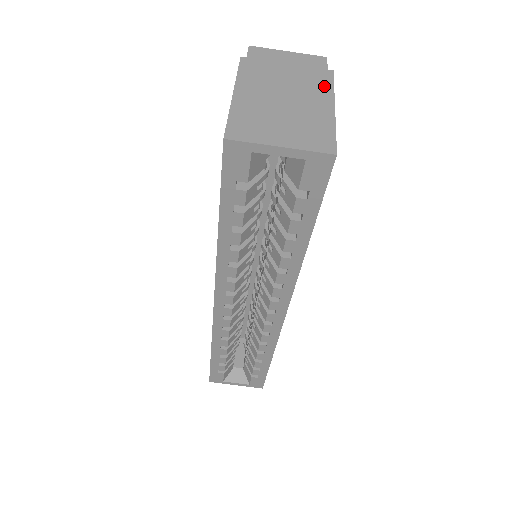
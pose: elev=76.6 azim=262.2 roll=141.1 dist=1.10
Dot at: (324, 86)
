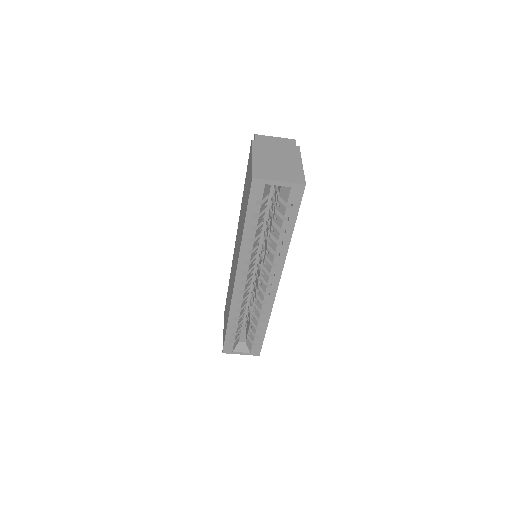
Dot at: (296, 154)
